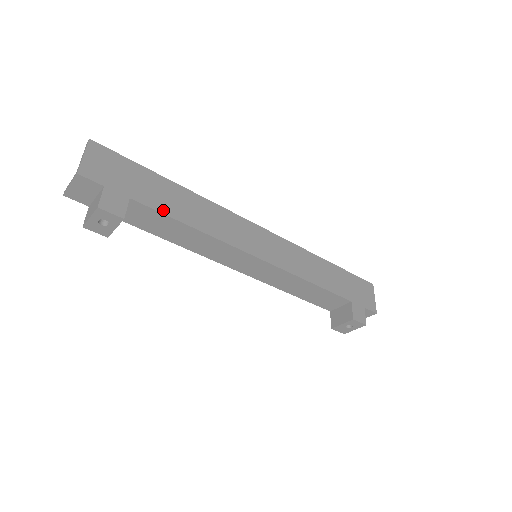
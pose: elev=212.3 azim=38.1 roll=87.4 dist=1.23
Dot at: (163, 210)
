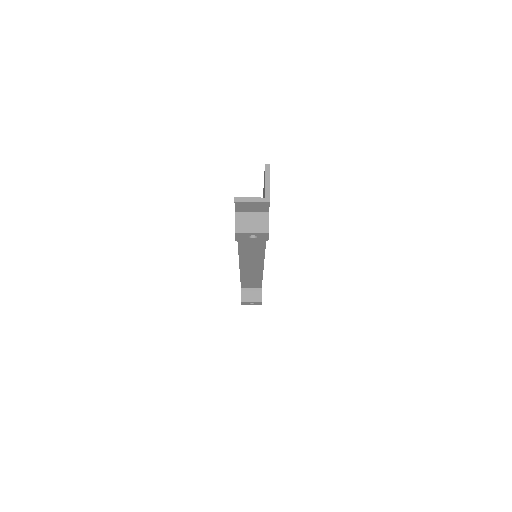
Dot at: occluded
